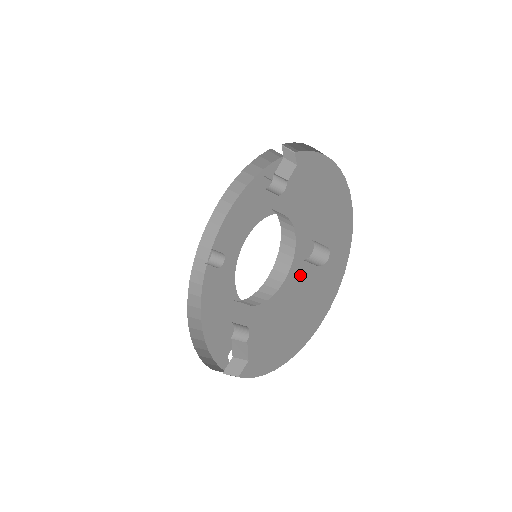
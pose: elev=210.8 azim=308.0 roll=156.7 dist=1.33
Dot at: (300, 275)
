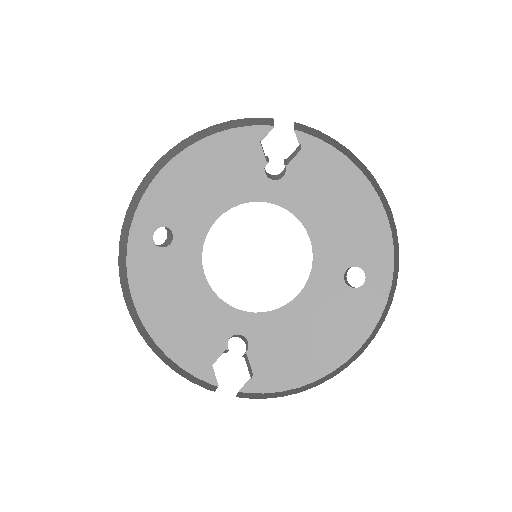
Dot at: (325, 291)
